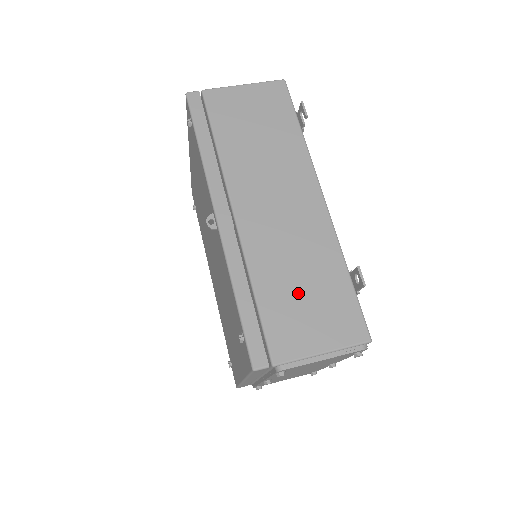
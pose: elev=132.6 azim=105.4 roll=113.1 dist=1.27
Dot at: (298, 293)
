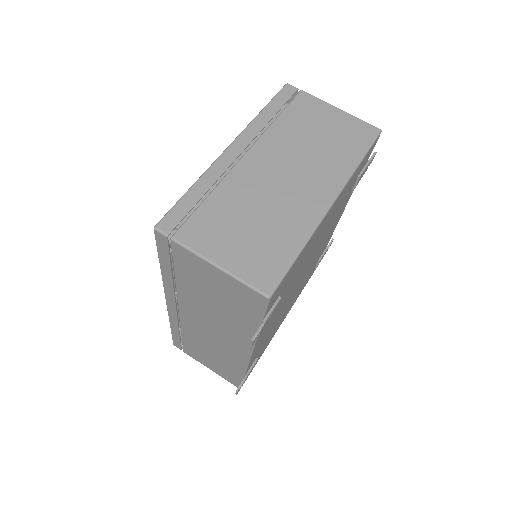
Dot at: (207, 355)
